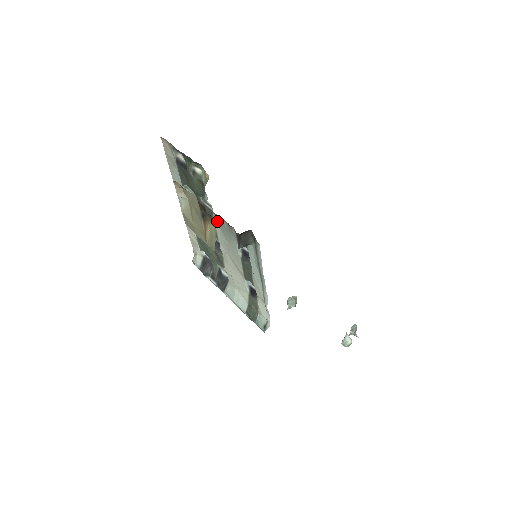
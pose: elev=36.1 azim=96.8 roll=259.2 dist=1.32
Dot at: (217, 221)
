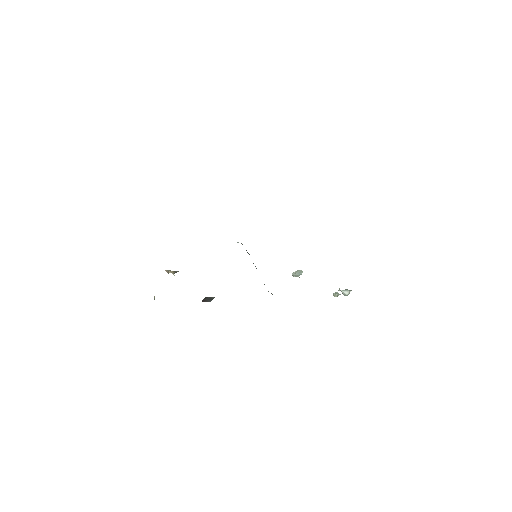
Dot at: occluded
